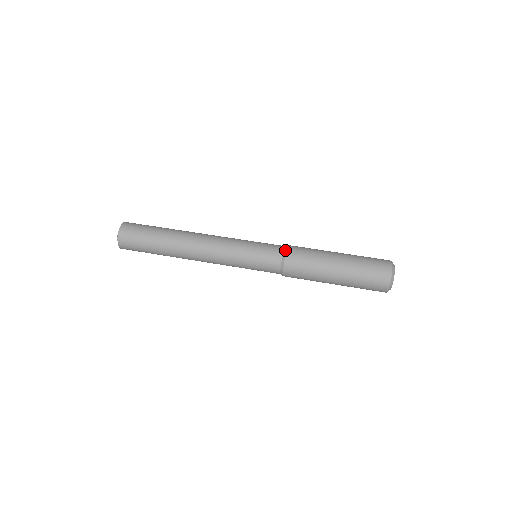
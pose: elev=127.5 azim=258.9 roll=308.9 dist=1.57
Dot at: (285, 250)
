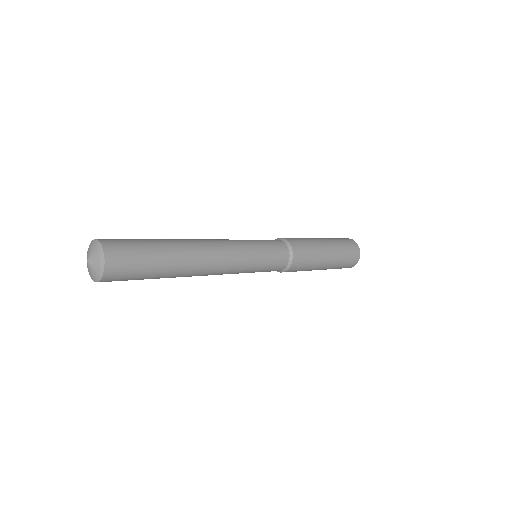
Dot at: occluded
